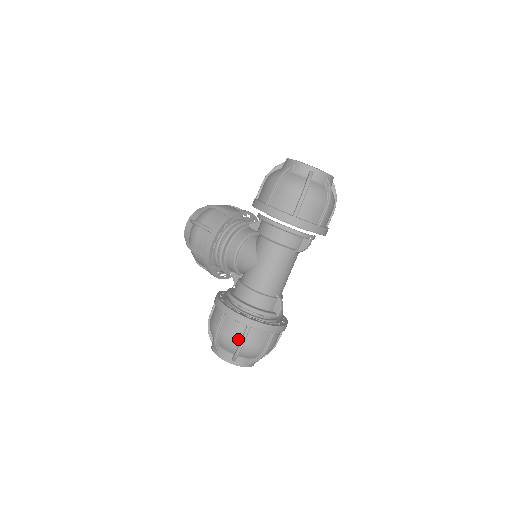
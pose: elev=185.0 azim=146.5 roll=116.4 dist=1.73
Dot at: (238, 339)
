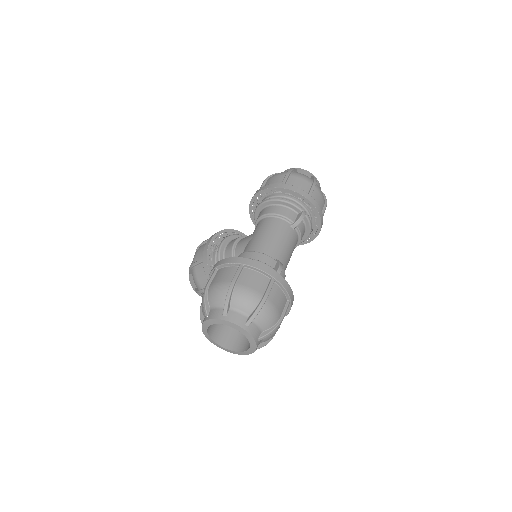
Dot at: (229, 281)
